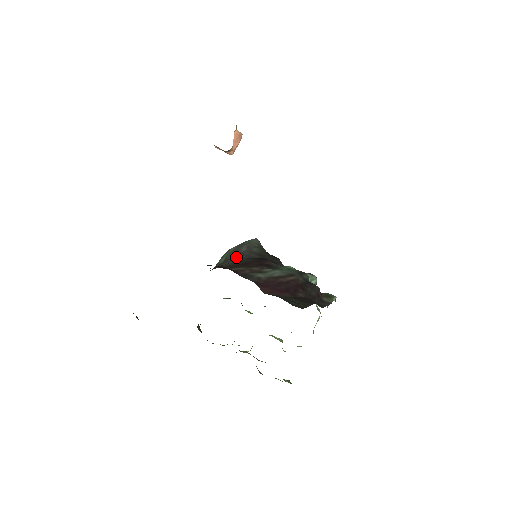
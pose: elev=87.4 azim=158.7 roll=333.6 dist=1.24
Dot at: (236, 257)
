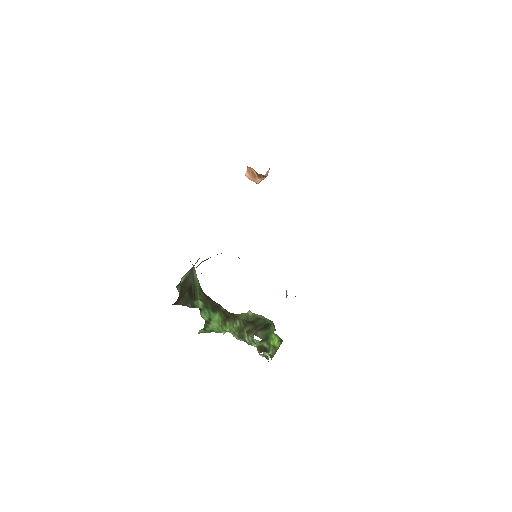
Dot at: occluded
